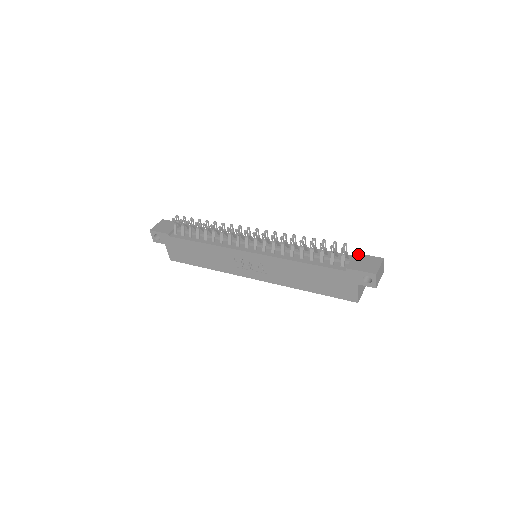
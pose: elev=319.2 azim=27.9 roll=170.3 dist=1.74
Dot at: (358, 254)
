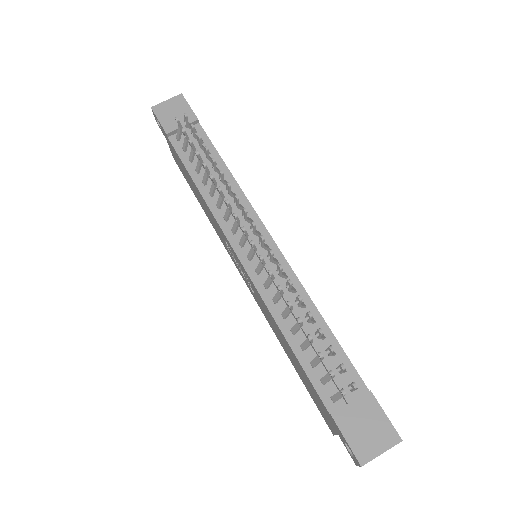
Dot at: (373, 398)
